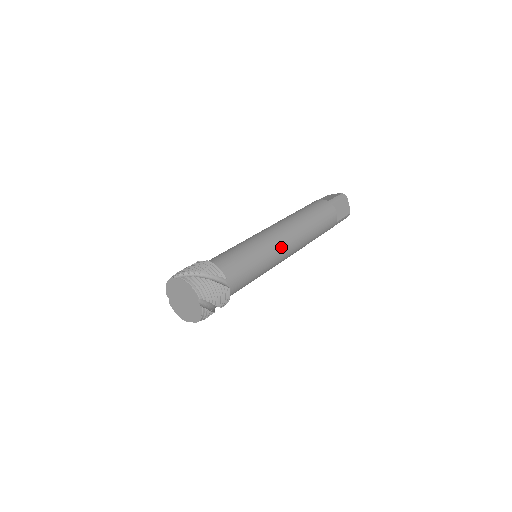
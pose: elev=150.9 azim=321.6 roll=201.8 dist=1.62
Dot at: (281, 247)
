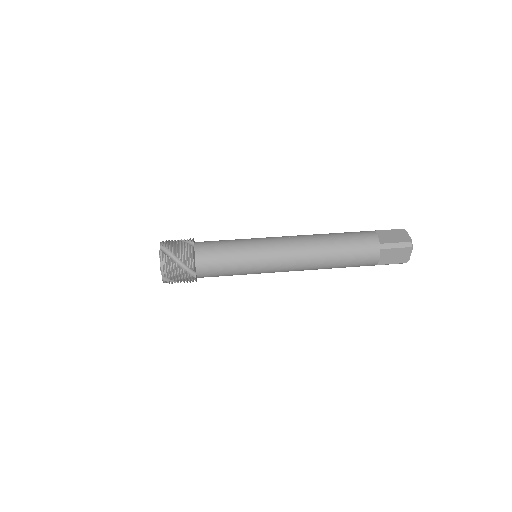
Dot at: (276, 266)
